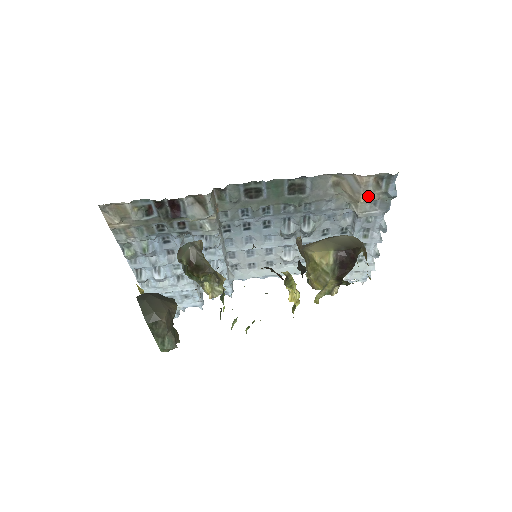
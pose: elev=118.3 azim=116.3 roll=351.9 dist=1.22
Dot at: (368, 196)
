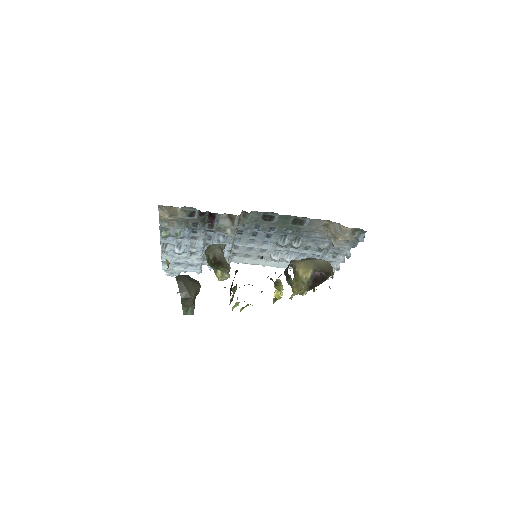
Dot at: (345, 237)
